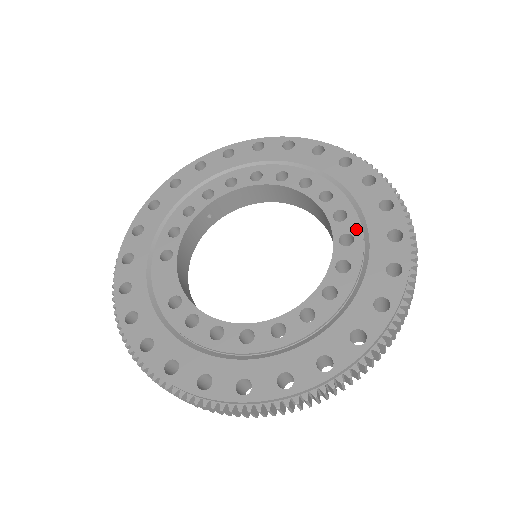
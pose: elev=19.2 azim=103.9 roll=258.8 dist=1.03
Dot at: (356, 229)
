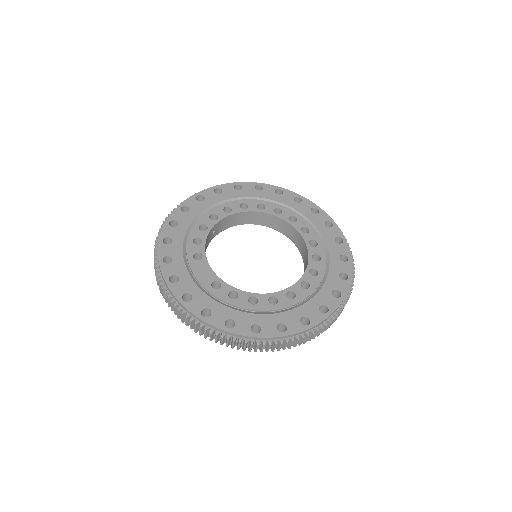
Dot at: (317, 237)
